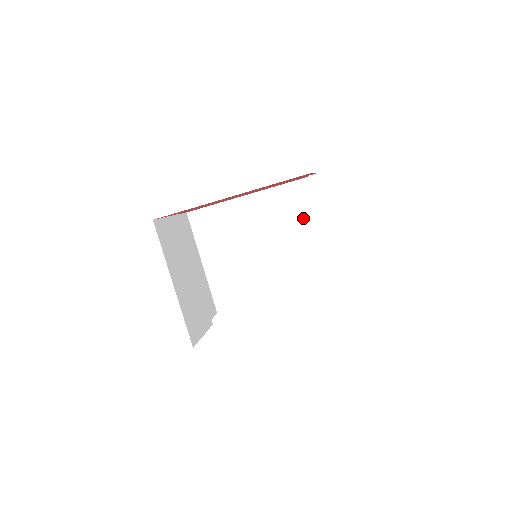
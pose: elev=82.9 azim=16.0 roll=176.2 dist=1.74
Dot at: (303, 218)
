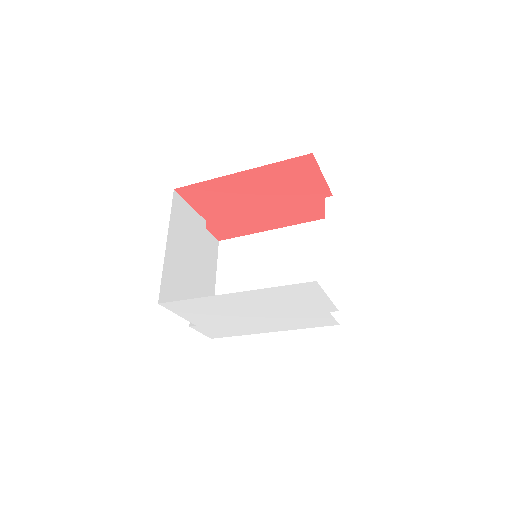
Dot at: (319, 253)
